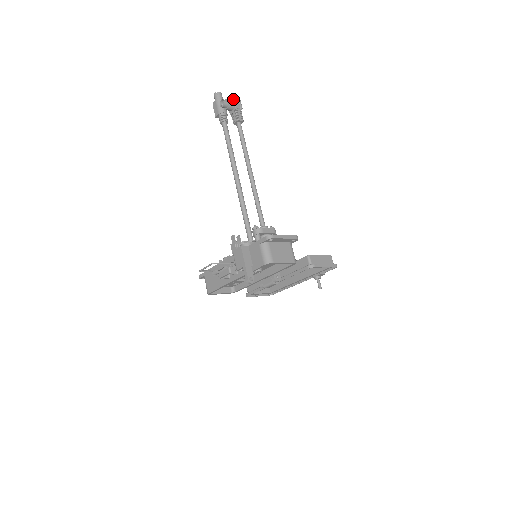
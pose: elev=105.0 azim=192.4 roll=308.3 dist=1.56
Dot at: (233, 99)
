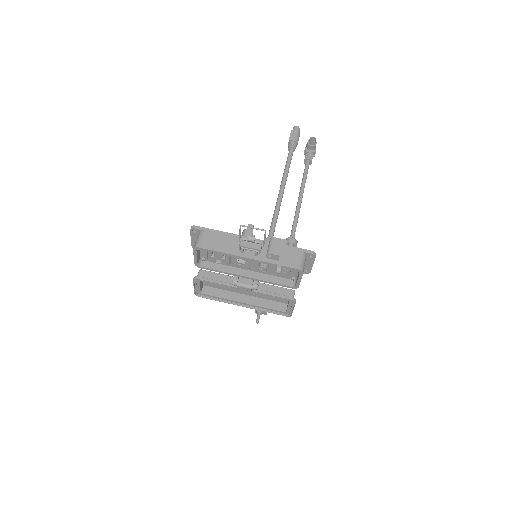
Dot at: occluded
